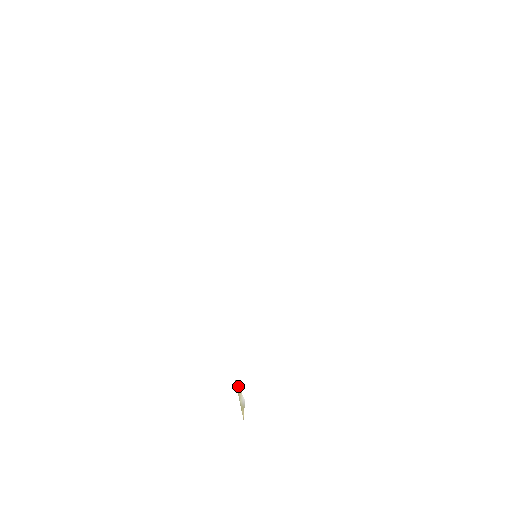
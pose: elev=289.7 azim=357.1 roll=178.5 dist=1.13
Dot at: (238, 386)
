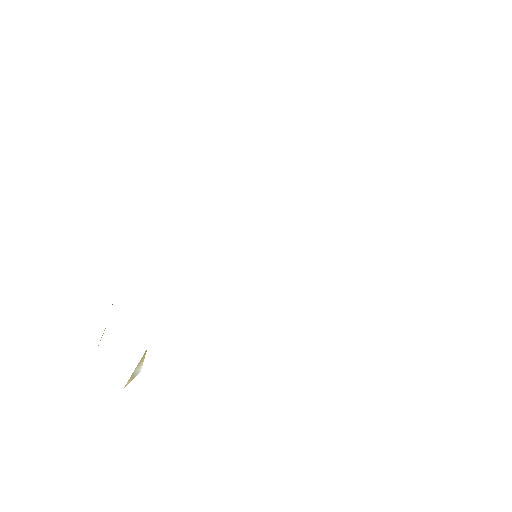
Dot at: occluded
